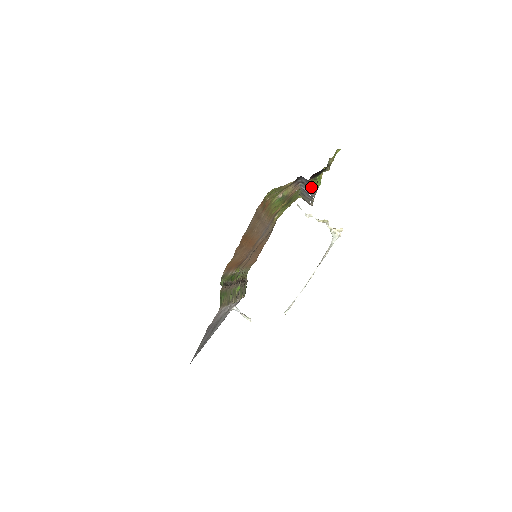
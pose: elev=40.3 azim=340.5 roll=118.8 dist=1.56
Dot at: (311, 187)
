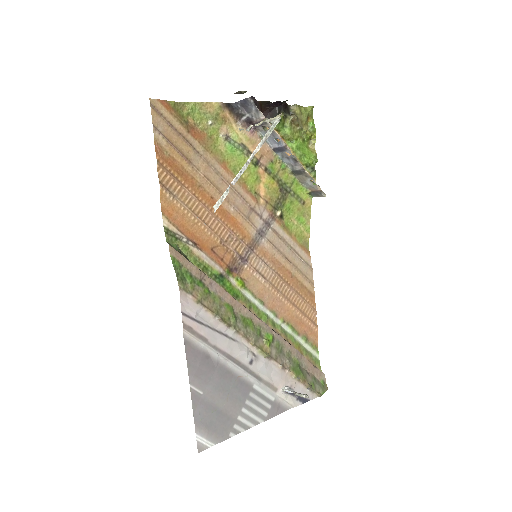
Dot at: (259, 118)
